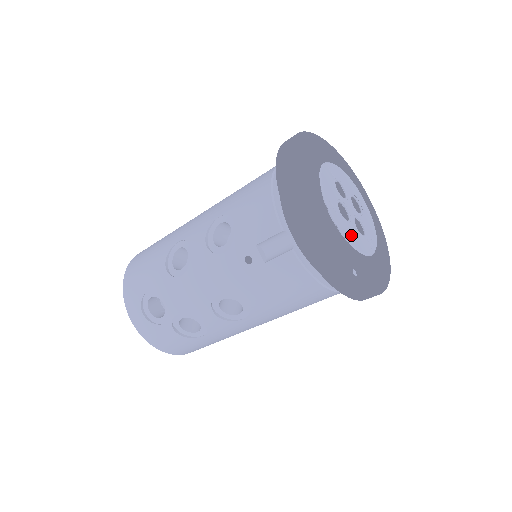
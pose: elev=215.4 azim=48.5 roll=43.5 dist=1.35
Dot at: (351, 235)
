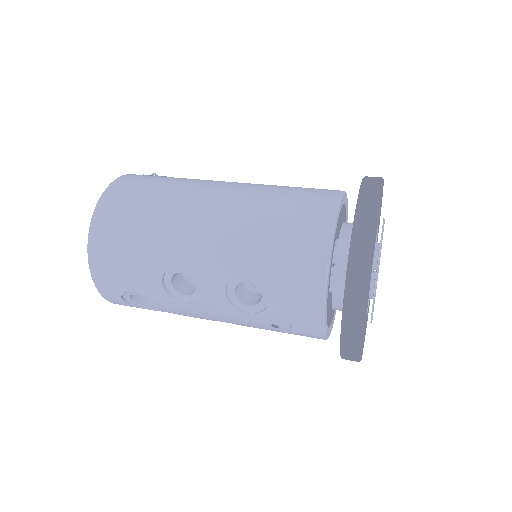
Dot at: (373, 311)
